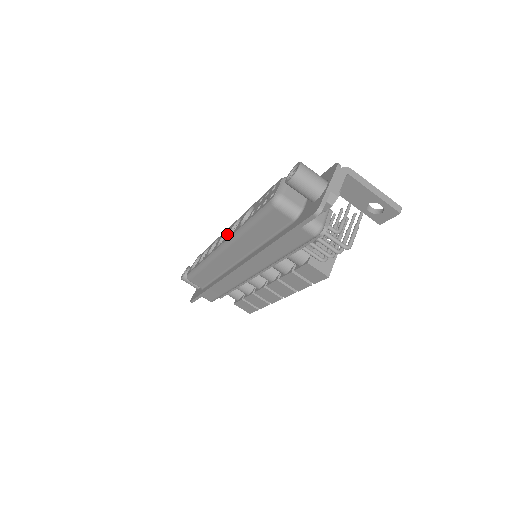
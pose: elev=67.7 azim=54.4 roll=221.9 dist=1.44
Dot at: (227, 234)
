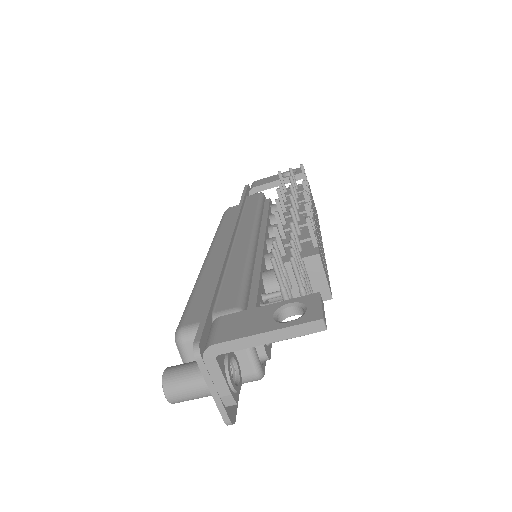
Dot at: occluded
